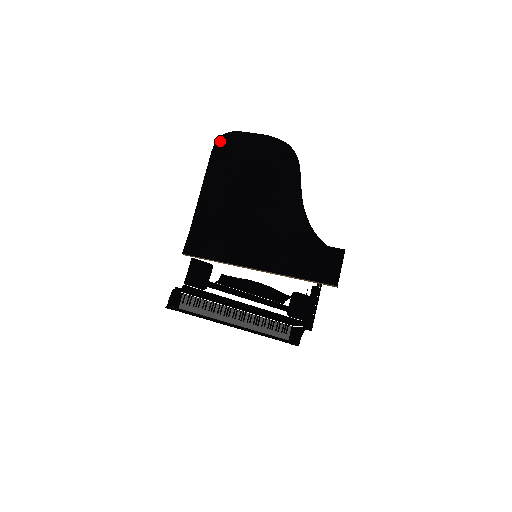
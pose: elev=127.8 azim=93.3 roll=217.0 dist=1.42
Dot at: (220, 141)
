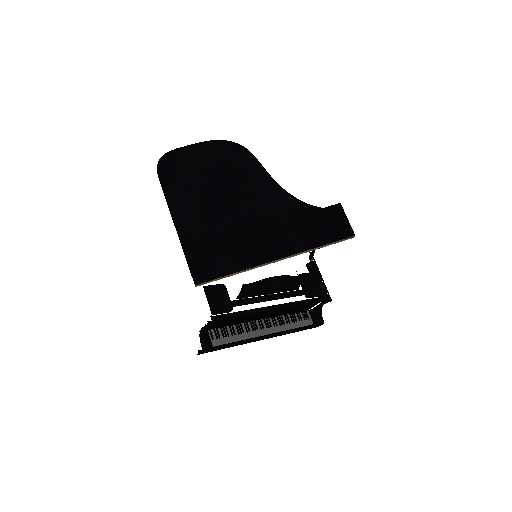
Dot at: (161, 166)
